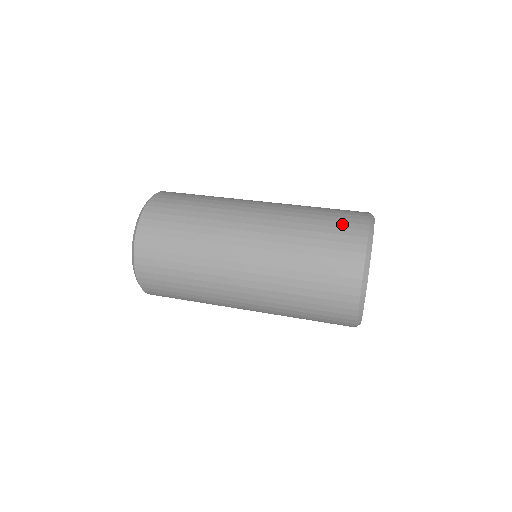
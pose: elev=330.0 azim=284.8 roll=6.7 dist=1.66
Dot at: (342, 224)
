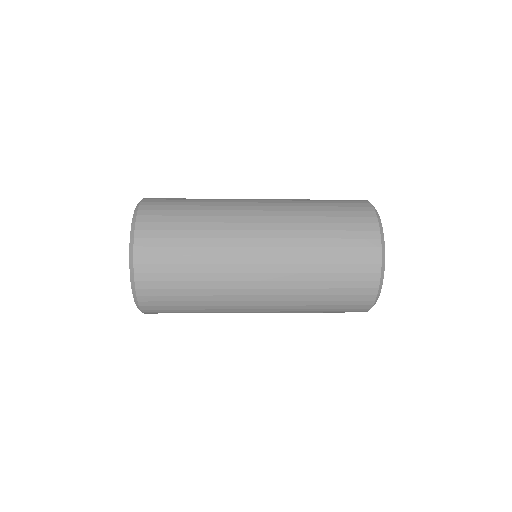
Dot at: (354, 234)
